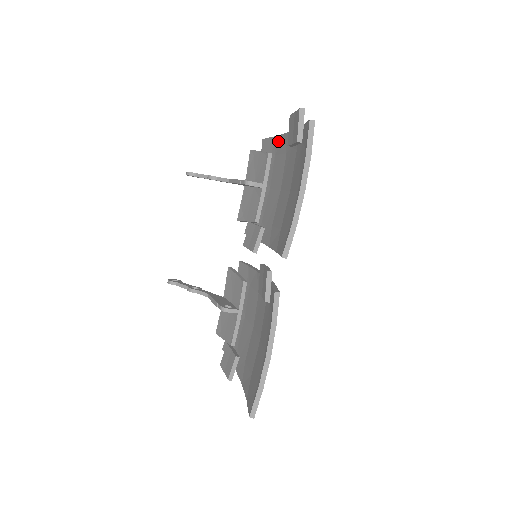
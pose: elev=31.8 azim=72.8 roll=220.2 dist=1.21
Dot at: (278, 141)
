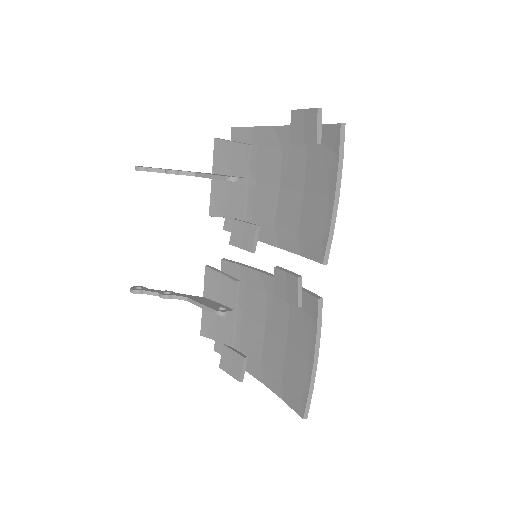
Dot at: (263, 133)
